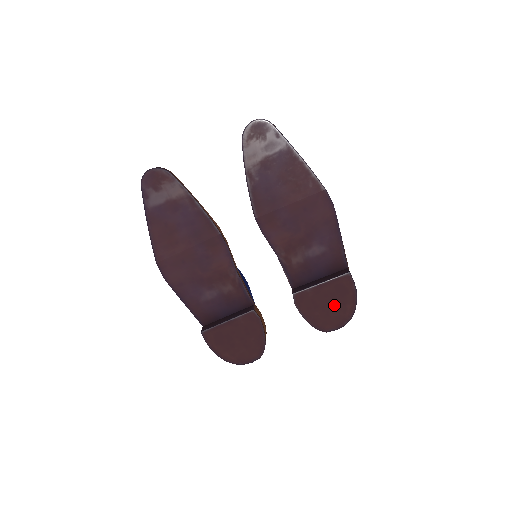
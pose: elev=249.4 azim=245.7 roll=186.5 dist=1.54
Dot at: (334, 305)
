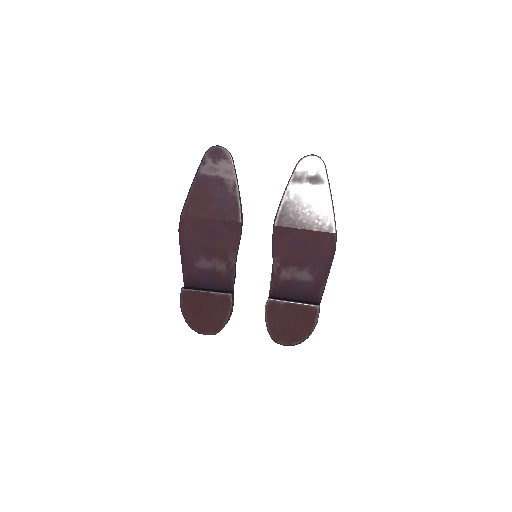
Dot at: (294, 325)
